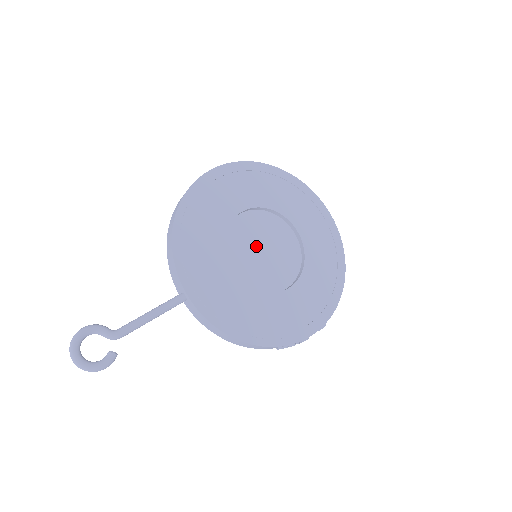
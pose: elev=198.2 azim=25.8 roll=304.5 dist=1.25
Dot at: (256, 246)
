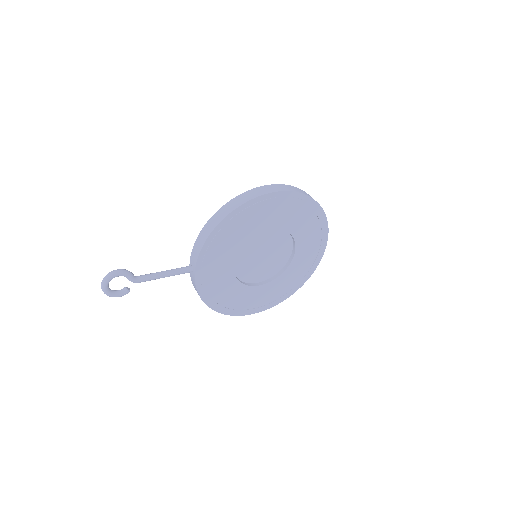
Dot at: (261, 251)
